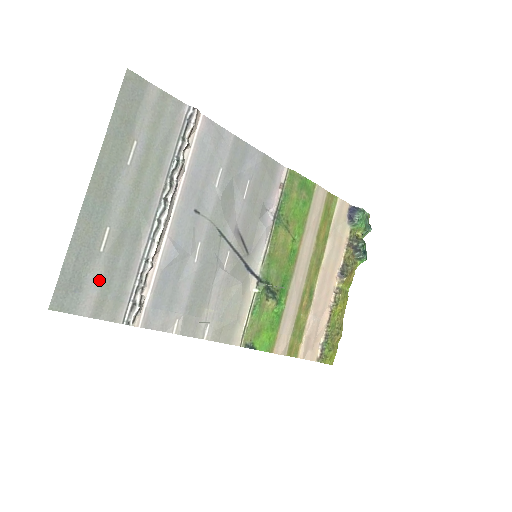
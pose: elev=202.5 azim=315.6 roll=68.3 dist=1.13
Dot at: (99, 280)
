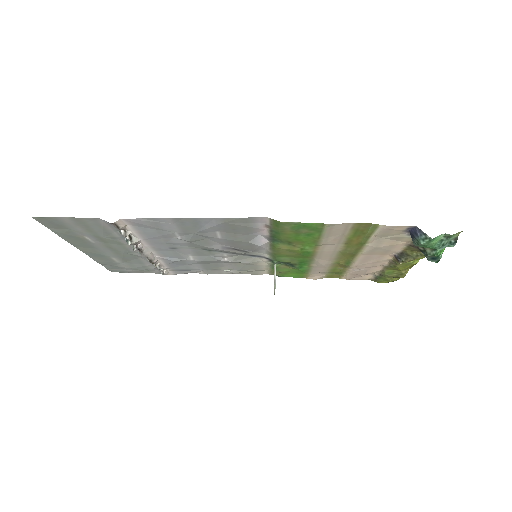
Dot at: (128, 268)
